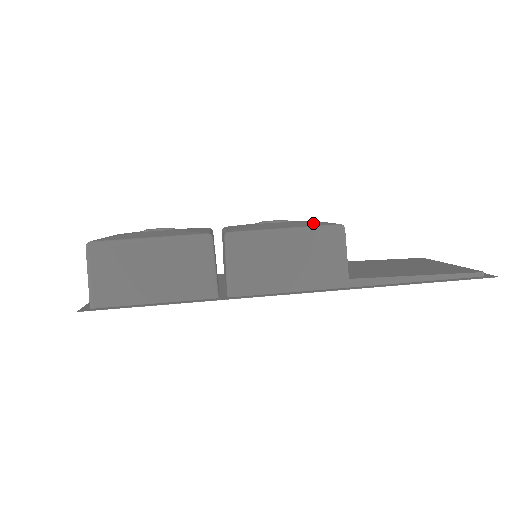
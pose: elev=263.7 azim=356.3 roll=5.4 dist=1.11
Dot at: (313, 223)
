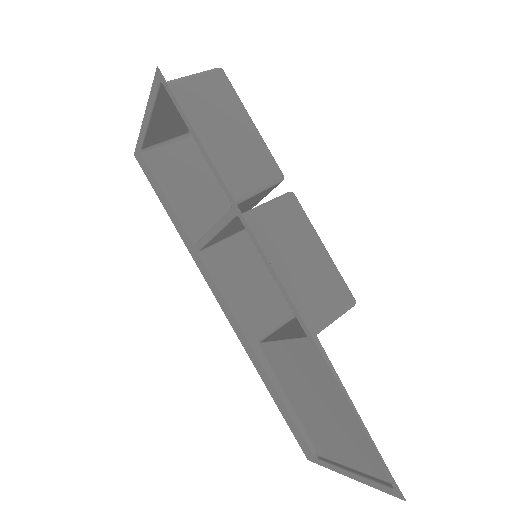
Dot at: occluded
